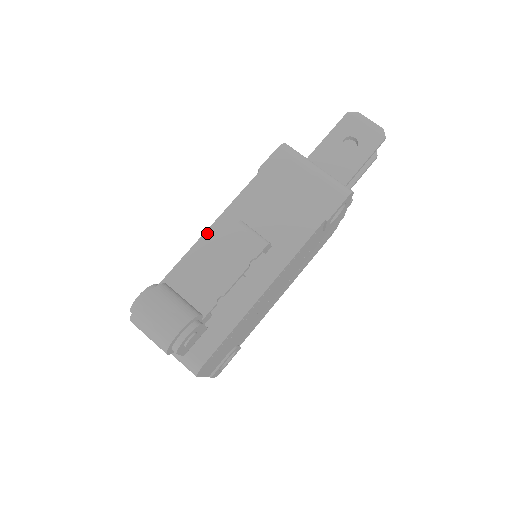
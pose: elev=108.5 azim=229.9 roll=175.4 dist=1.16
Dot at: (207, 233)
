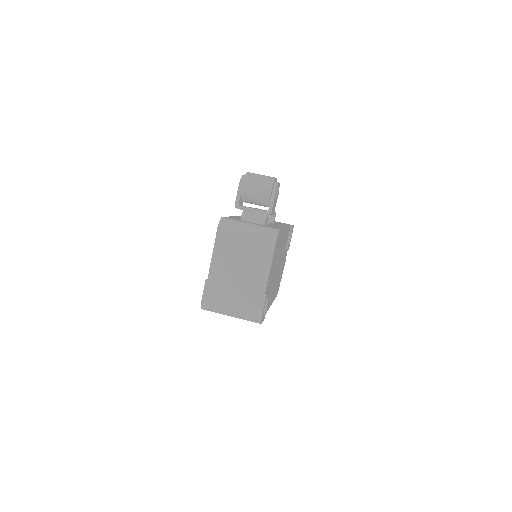
Dot at: (237, 216)
